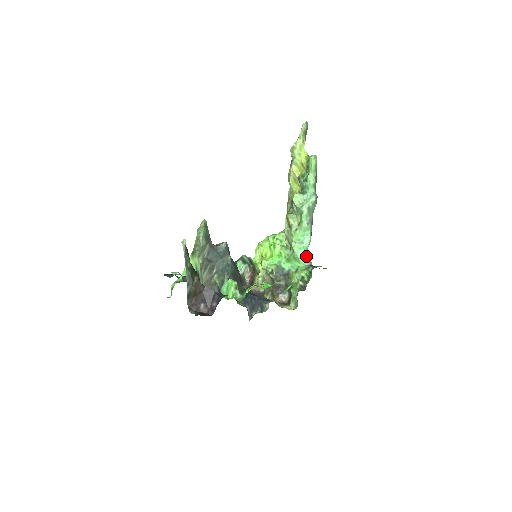
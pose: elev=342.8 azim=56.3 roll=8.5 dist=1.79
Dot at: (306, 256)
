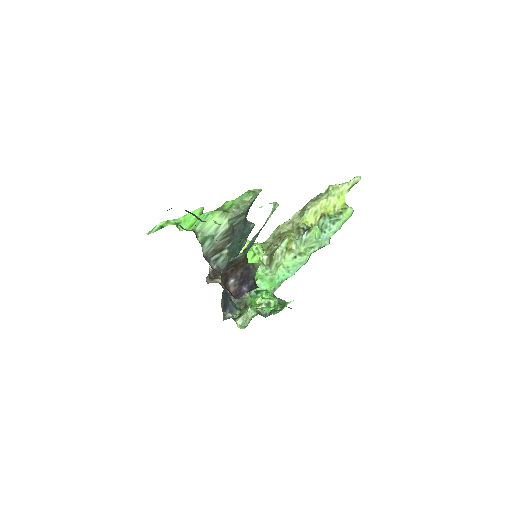
Dot at: (279, 285)
